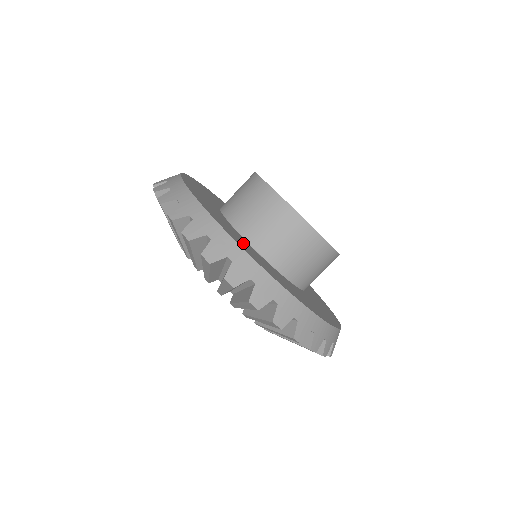
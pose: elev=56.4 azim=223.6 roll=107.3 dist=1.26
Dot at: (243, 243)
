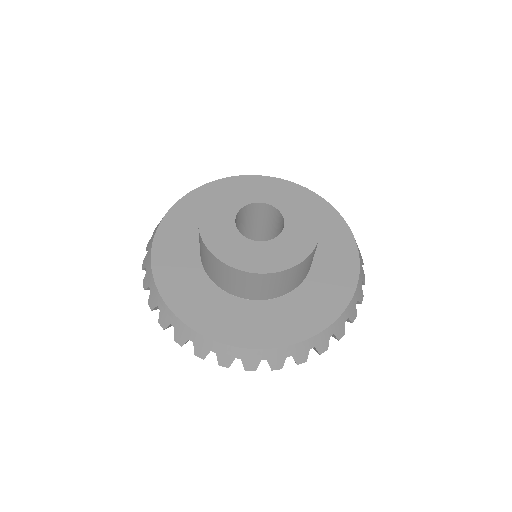
Dot at: (205, 307)
